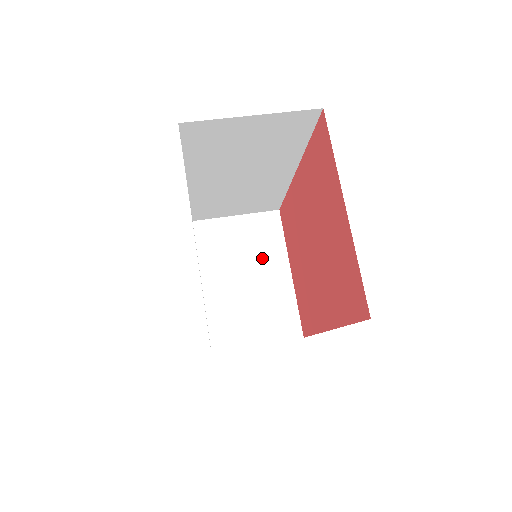
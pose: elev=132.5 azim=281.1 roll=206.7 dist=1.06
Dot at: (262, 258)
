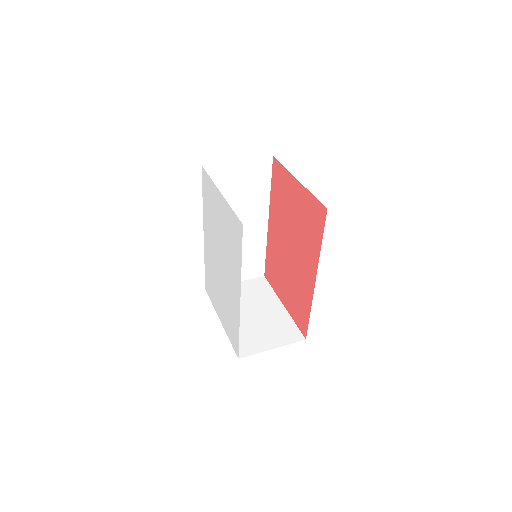
Dot at: (260, 301)
